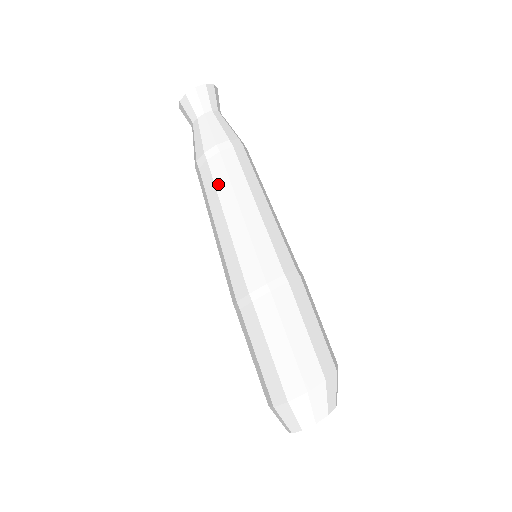
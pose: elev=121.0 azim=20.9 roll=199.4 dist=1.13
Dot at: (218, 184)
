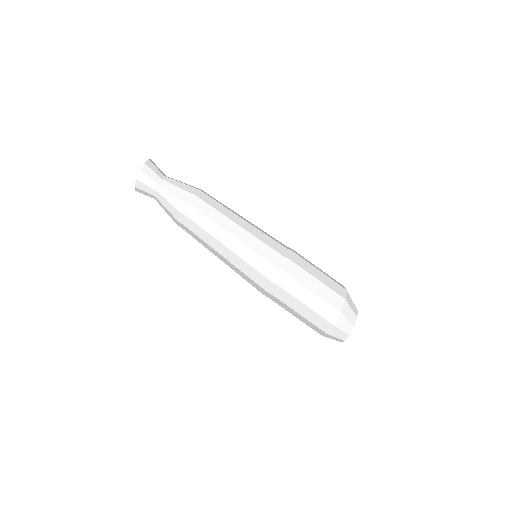
Dot at: (201, 237)
